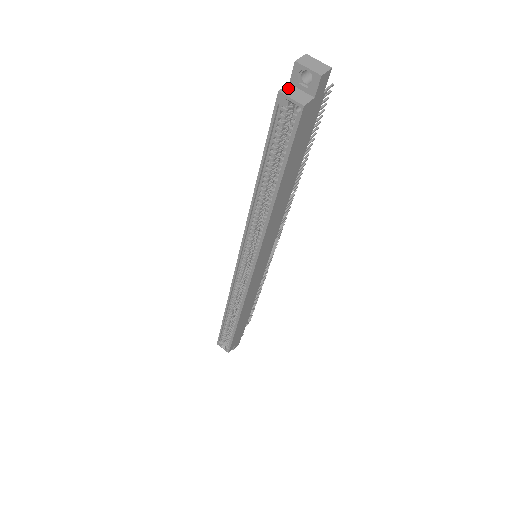
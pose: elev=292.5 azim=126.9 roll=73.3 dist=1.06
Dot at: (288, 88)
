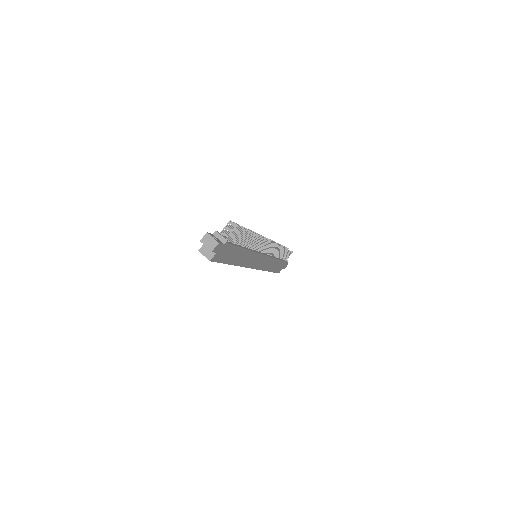
Dot at: (204, 247)
